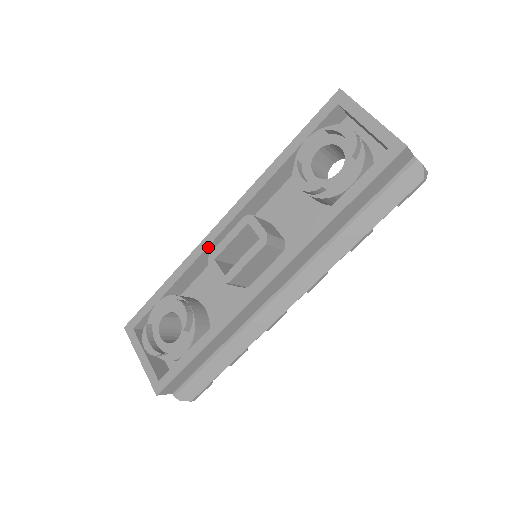
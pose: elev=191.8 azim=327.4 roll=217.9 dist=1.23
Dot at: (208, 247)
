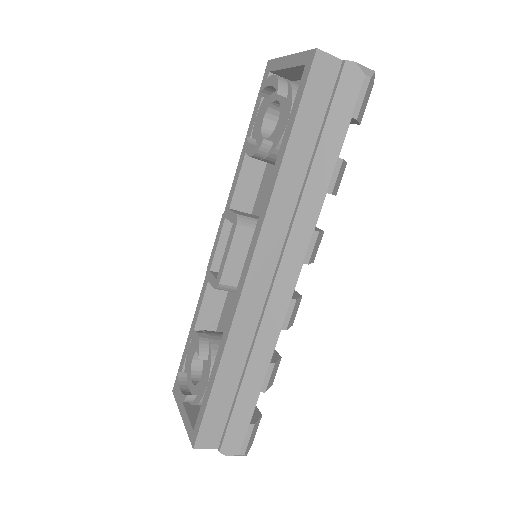
Dot at: occluded
